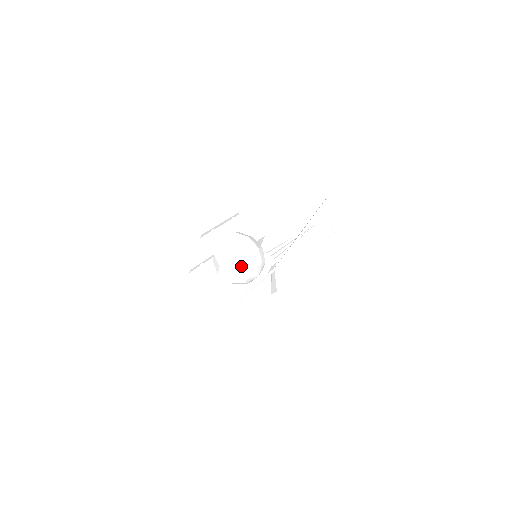
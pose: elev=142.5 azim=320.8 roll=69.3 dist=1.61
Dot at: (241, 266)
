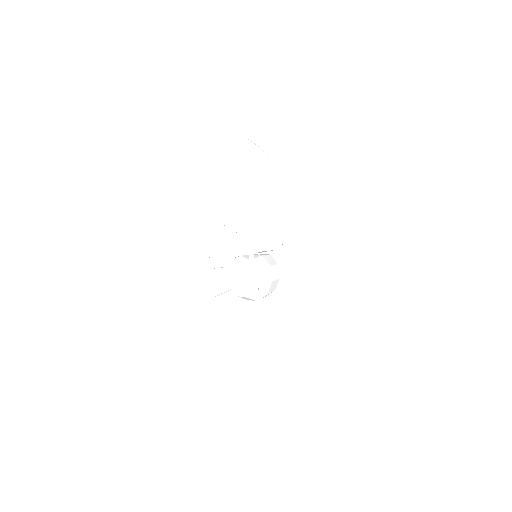
Dot at: occluded
